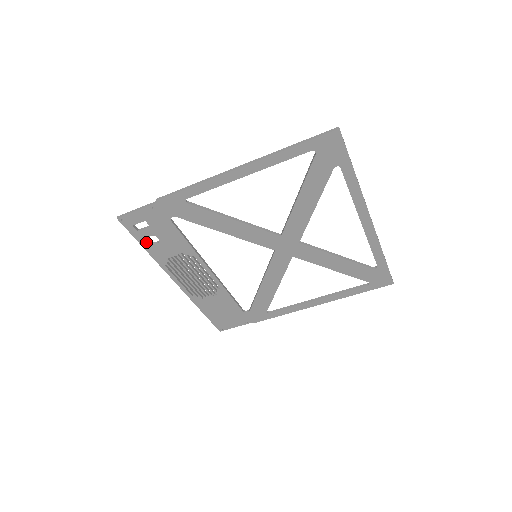
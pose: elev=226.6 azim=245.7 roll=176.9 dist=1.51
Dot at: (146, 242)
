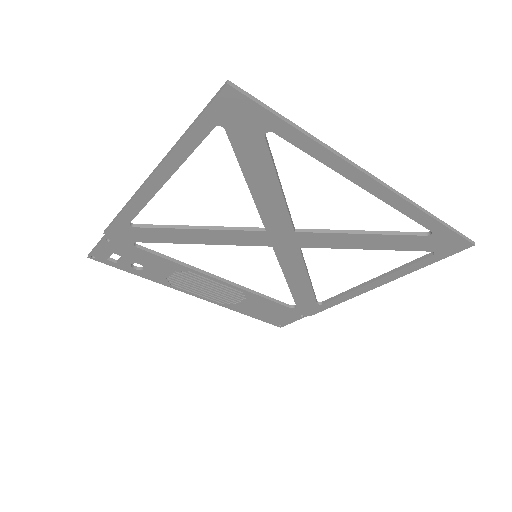
Dot at: (133, 270)
